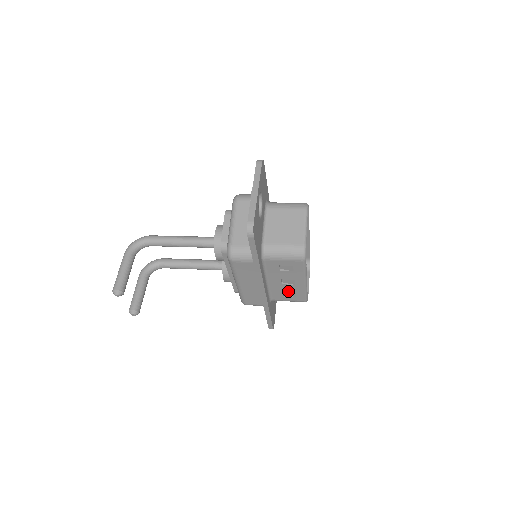
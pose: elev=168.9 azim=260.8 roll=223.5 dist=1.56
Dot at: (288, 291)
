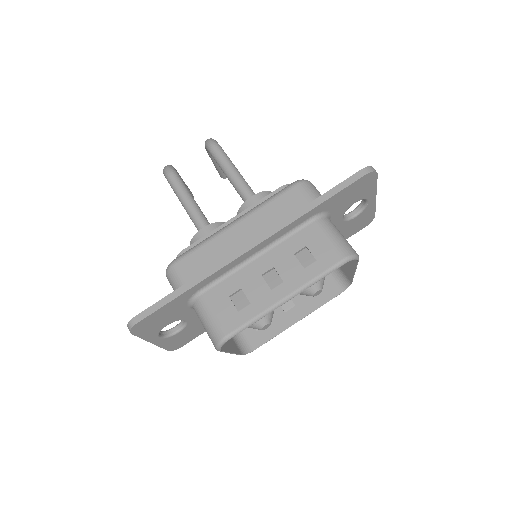
Dot at: occluded
